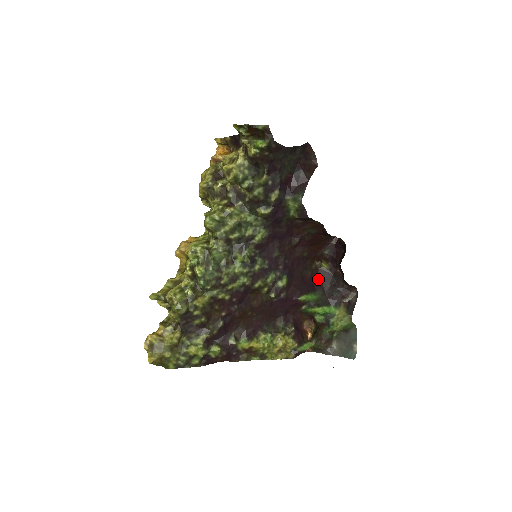
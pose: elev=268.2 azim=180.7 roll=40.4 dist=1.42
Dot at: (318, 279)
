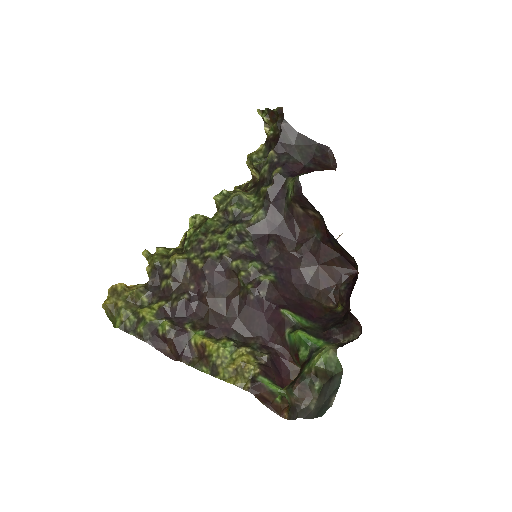
Dot at: (323, 317)
